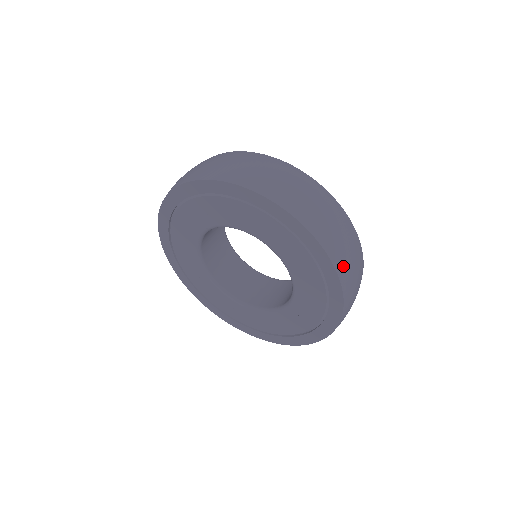
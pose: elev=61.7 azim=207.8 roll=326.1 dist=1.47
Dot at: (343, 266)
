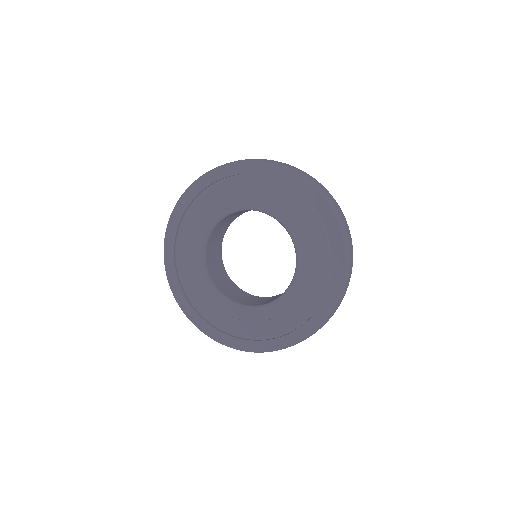
Dot at: (344, 290)
